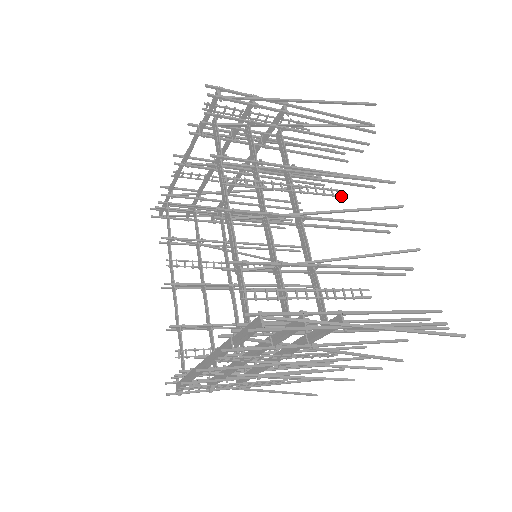
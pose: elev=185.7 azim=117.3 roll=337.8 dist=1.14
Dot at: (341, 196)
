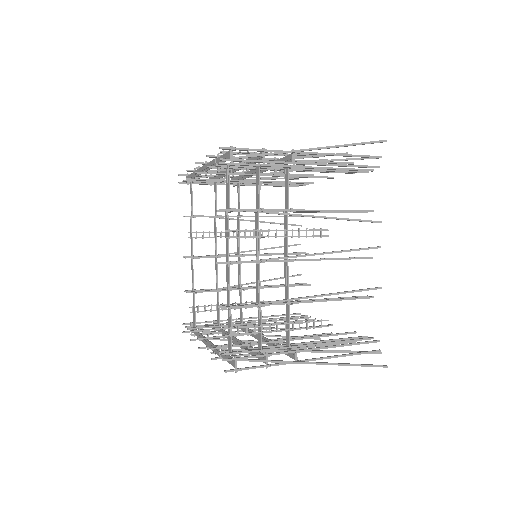
Dot at: (328, 236)
